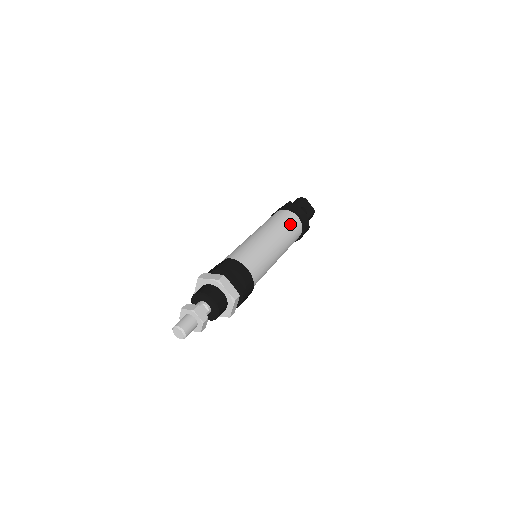
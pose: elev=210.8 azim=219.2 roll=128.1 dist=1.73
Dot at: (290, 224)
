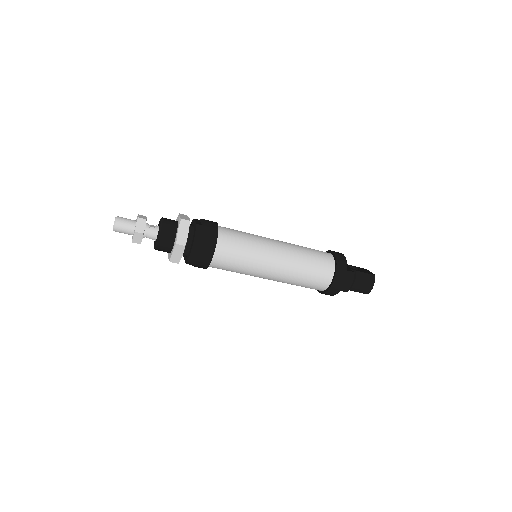
Dot at: (312, 249)
